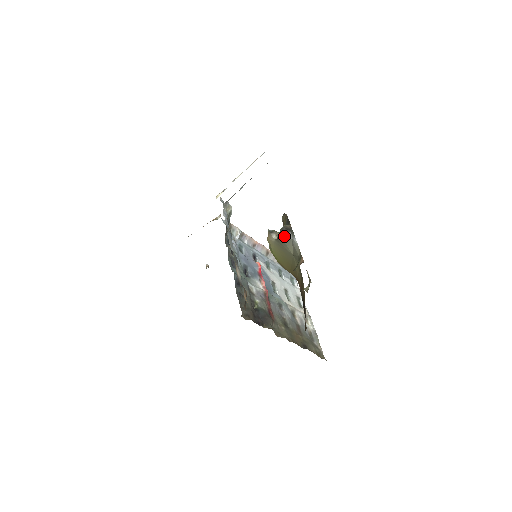
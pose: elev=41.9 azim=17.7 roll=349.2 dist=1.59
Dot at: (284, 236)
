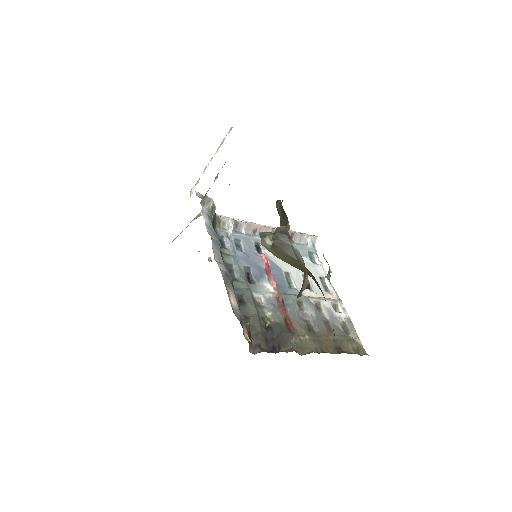
Dot at: (279, 243)
